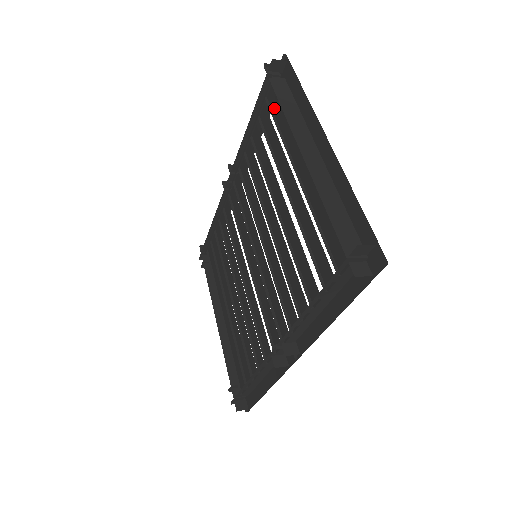
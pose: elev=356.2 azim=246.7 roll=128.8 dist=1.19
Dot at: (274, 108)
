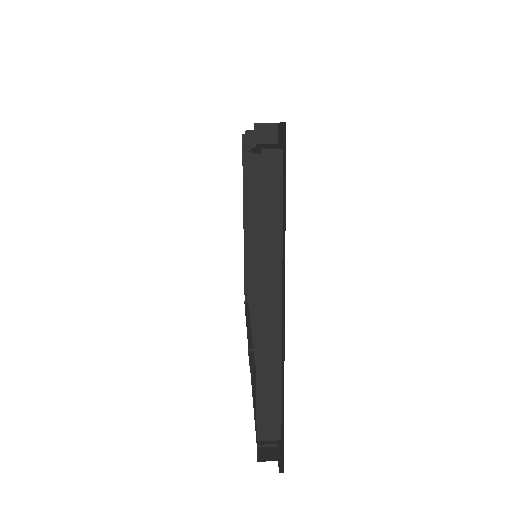
Dot at: occluded
